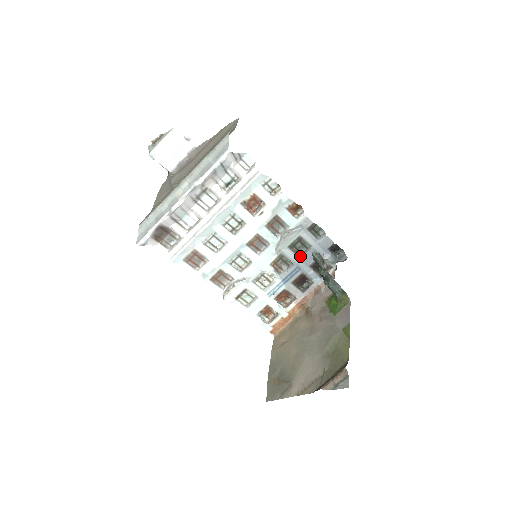
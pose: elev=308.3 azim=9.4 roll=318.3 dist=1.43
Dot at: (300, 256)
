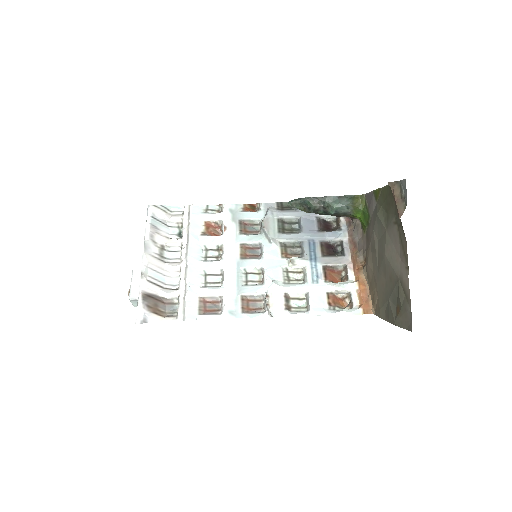
Dot at: (299, 232)
